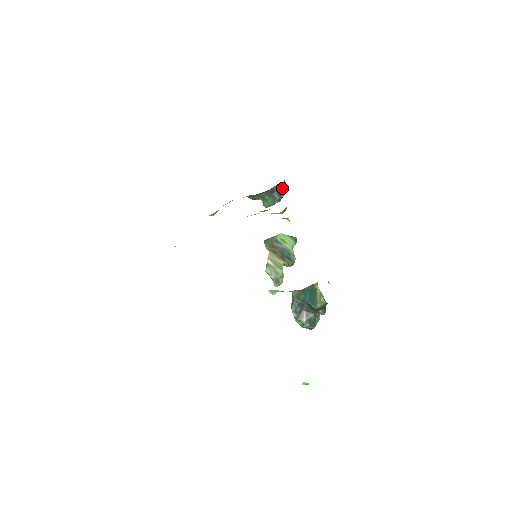
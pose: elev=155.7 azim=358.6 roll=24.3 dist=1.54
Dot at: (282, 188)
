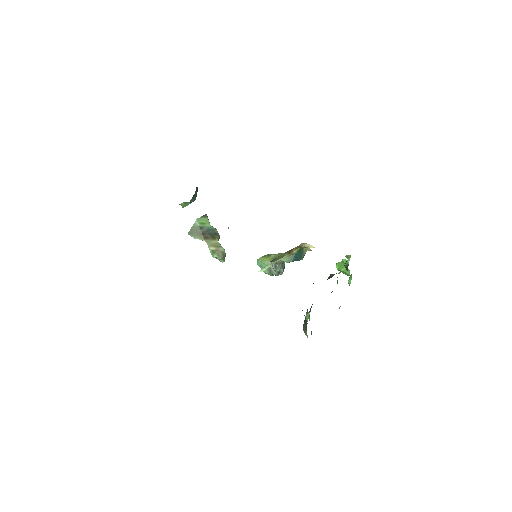
Dot at: occluded
